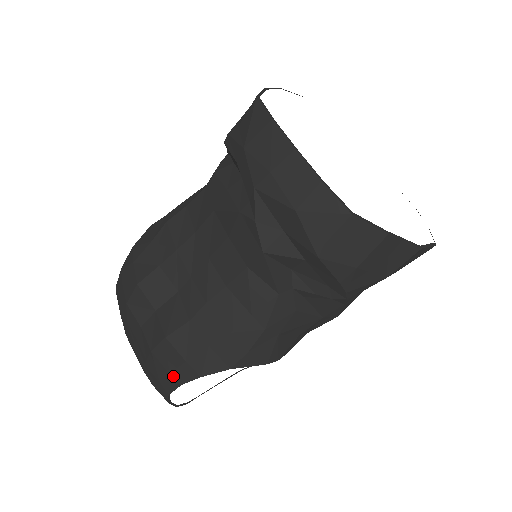
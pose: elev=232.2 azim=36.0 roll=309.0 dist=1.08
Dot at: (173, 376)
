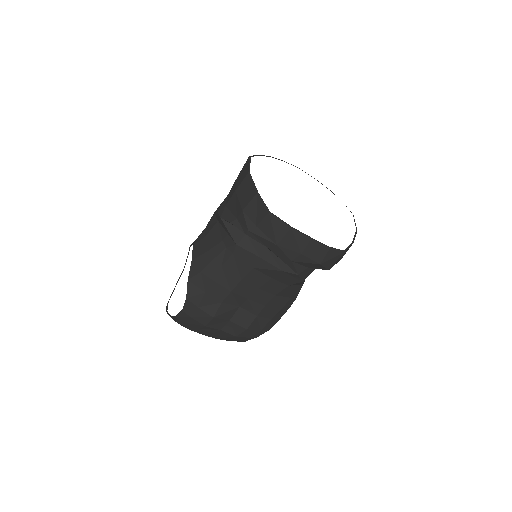
Dot at: (252, 337)
